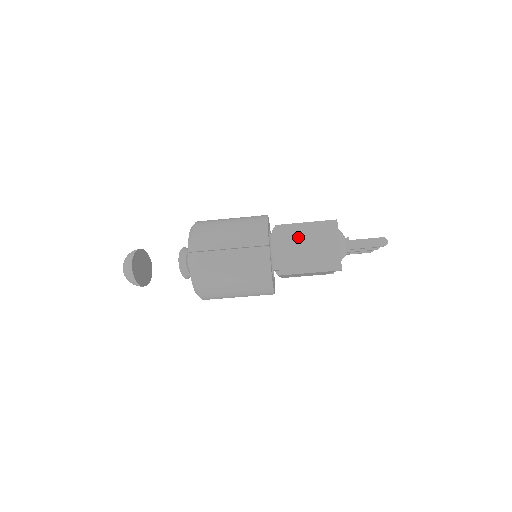
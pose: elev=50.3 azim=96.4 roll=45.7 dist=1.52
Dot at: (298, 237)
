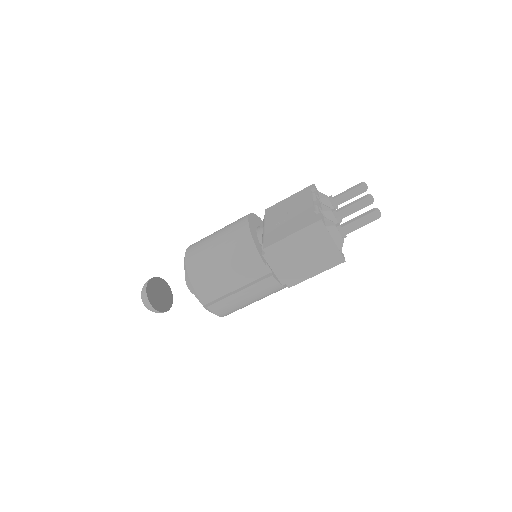
Dot at: (290, 250)
